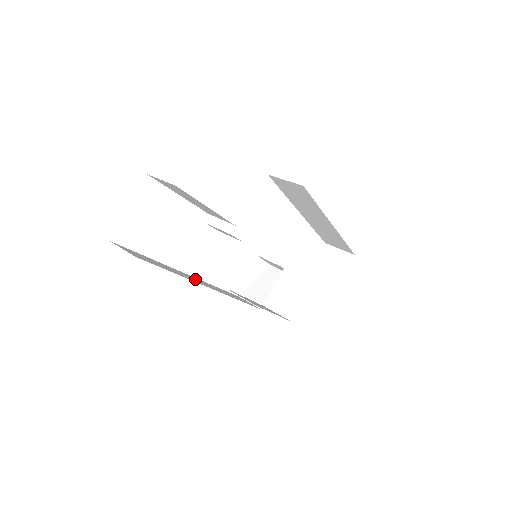
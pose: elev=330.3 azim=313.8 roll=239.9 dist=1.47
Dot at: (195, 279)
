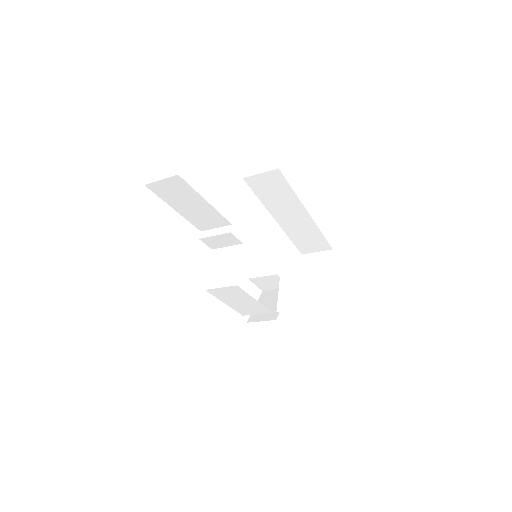
Dot at: occluded
